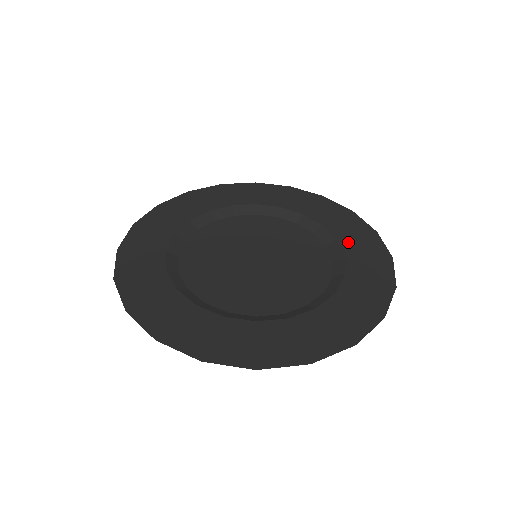
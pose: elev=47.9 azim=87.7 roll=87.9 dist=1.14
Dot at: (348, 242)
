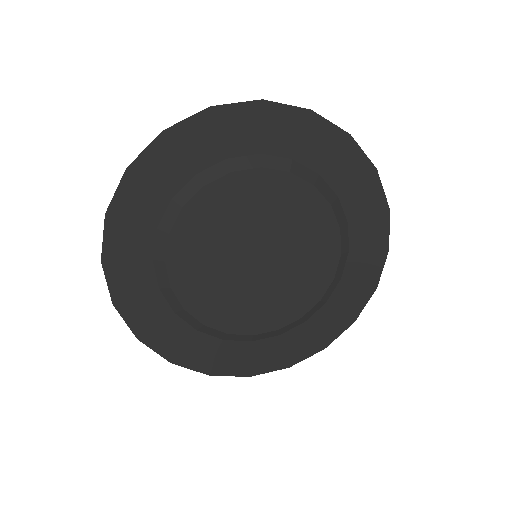
Dot at: (353, 243)
